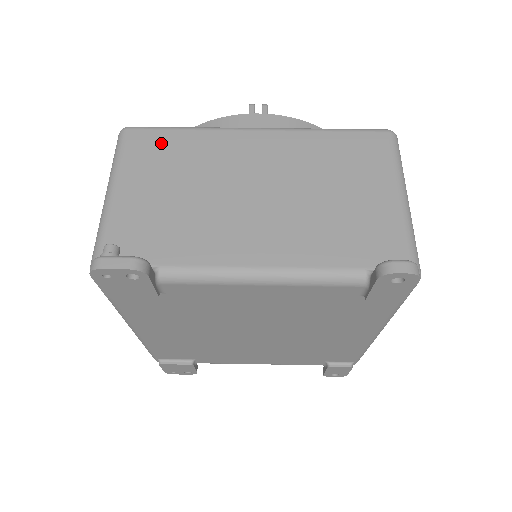
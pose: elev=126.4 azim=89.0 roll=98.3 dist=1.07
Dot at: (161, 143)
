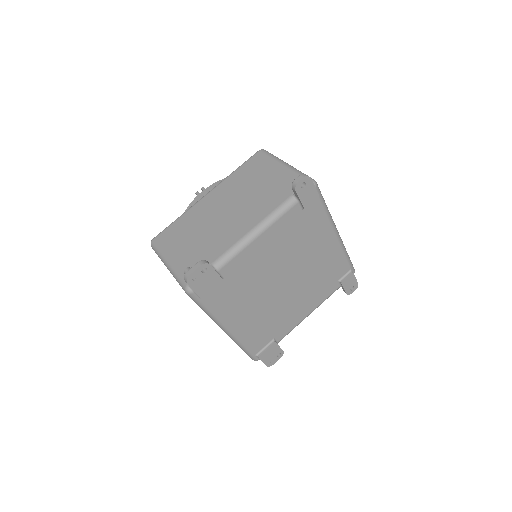
Dot at: (172, 231)
